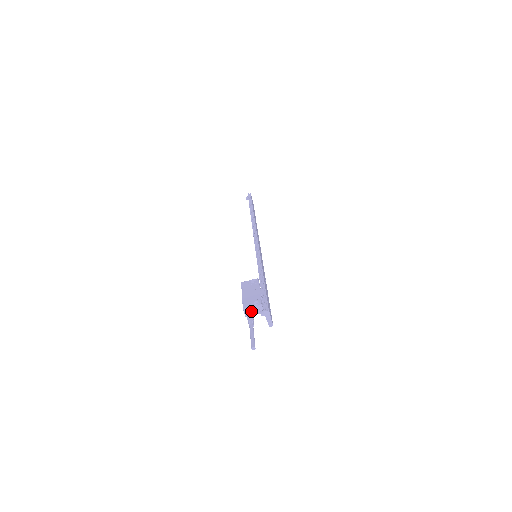
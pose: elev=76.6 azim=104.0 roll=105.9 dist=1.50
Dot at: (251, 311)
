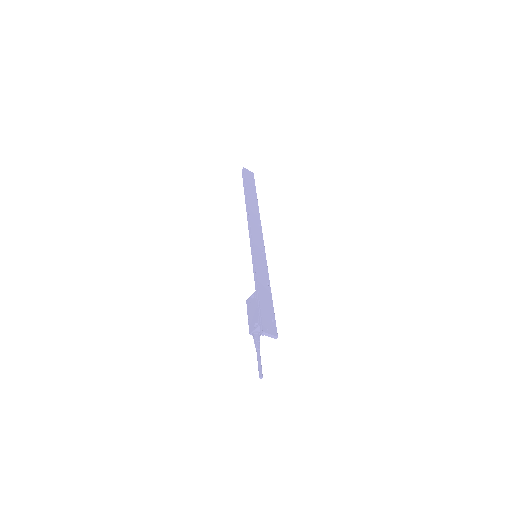
Dot at: (255, 335)
